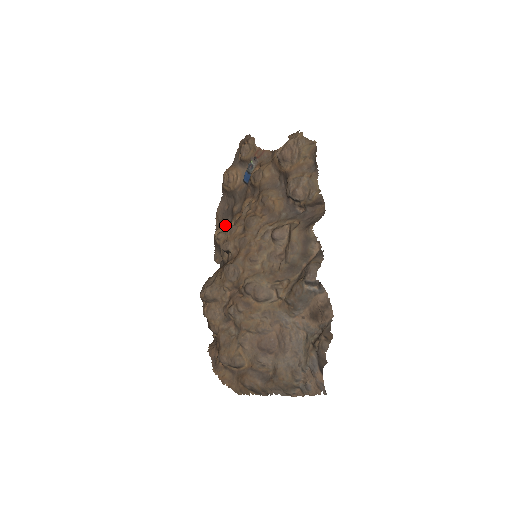
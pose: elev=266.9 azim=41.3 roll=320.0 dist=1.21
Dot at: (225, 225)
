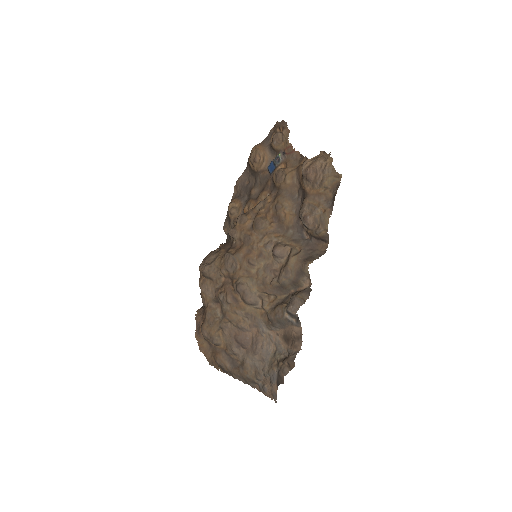
Dot at: (240, 202)
